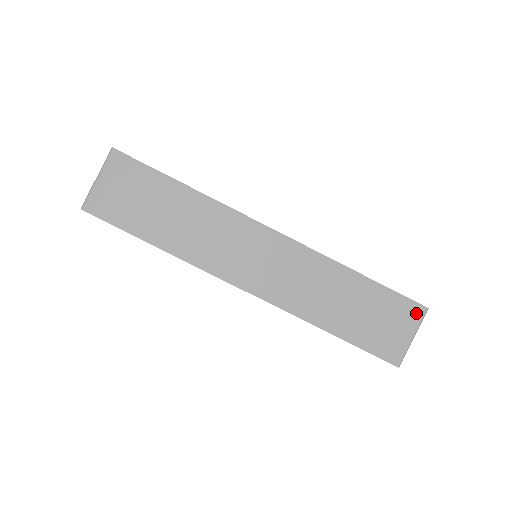
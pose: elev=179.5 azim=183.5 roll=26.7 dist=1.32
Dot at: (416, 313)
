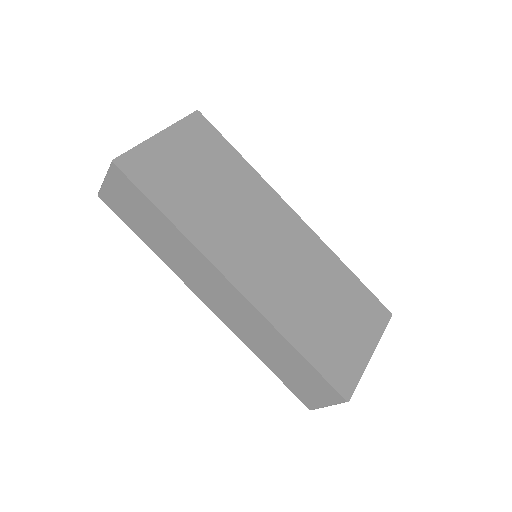
Dot at: (336, 398)
